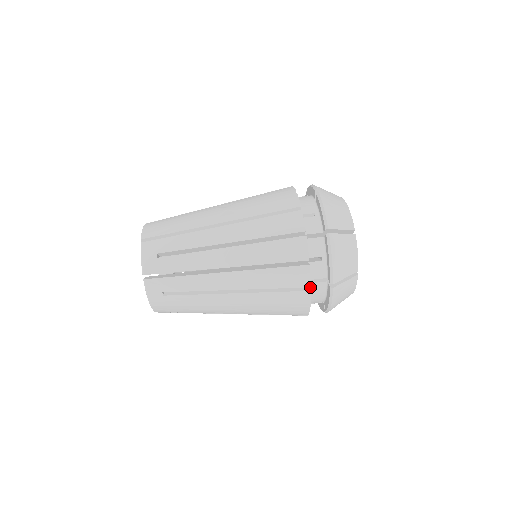
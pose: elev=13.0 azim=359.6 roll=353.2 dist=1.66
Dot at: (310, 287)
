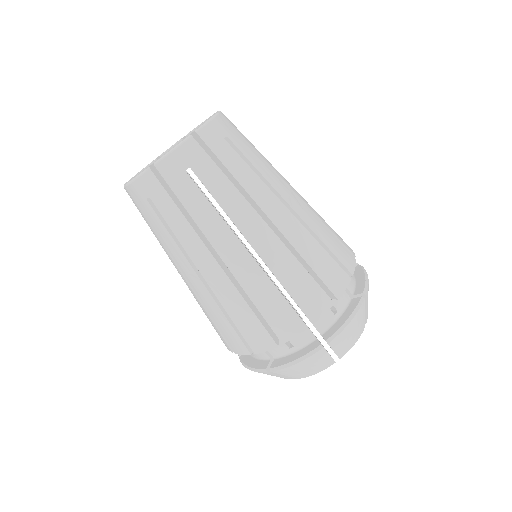
Dot at: occluded
